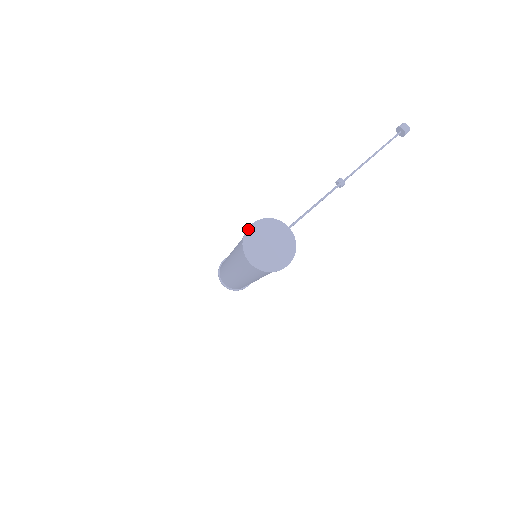
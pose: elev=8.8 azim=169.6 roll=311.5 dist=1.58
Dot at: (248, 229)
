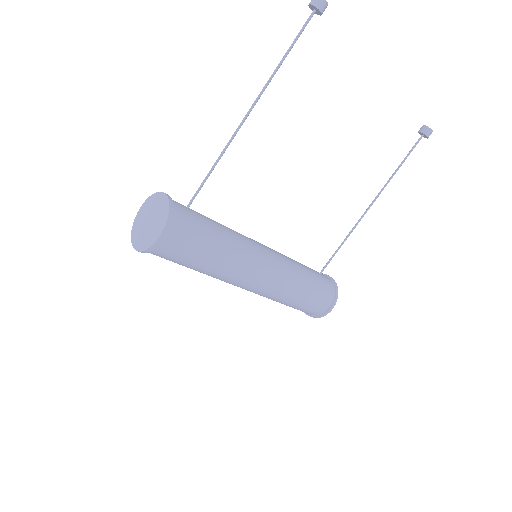
Dot at: (137, 214)
